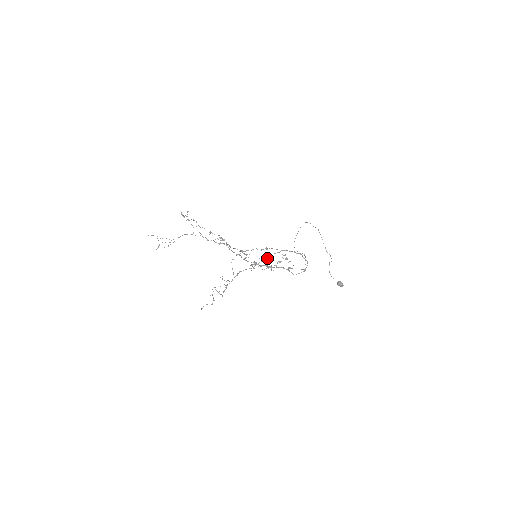
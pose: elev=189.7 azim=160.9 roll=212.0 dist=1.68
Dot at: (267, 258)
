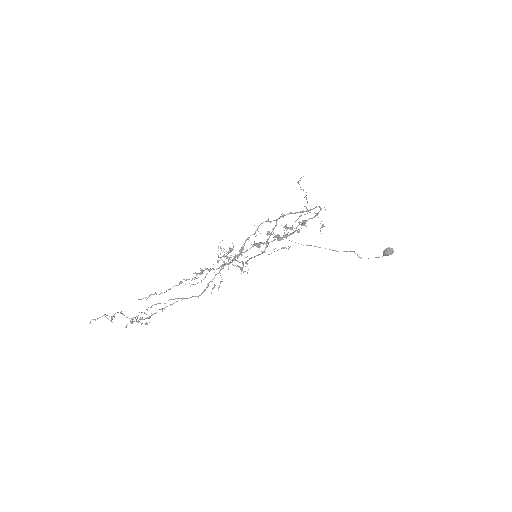
Dot at: occluded
